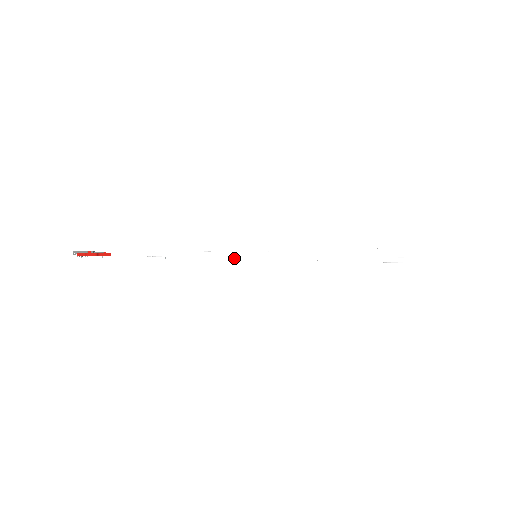
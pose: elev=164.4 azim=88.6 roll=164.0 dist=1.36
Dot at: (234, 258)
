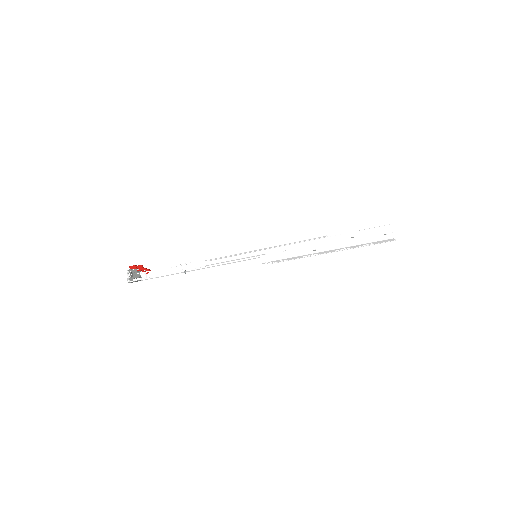
Dot at: (237, 254)
